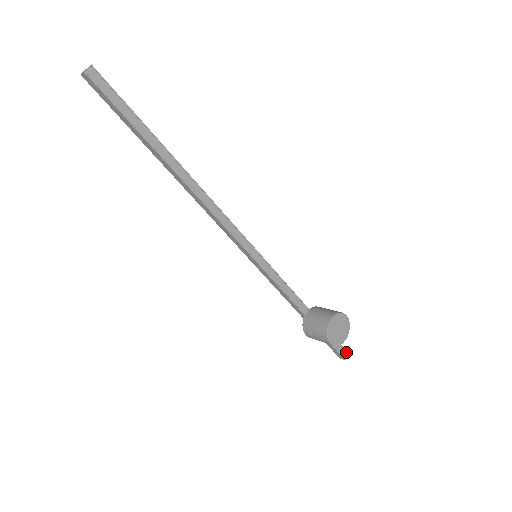
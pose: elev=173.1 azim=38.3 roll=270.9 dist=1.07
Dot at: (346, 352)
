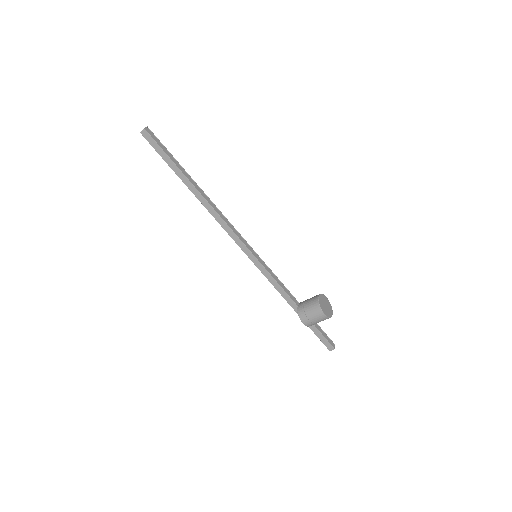
Dot at: (333, 343)
